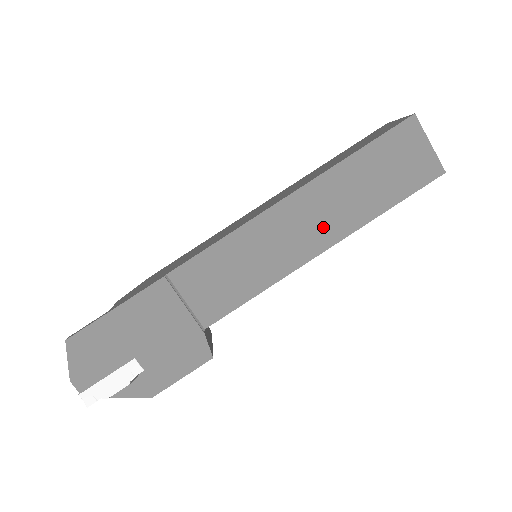
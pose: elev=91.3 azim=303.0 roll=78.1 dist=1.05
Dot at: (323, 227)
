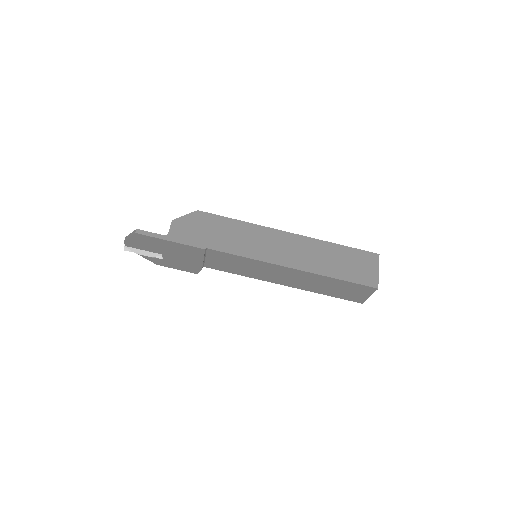
Dot at: (293, 282)
